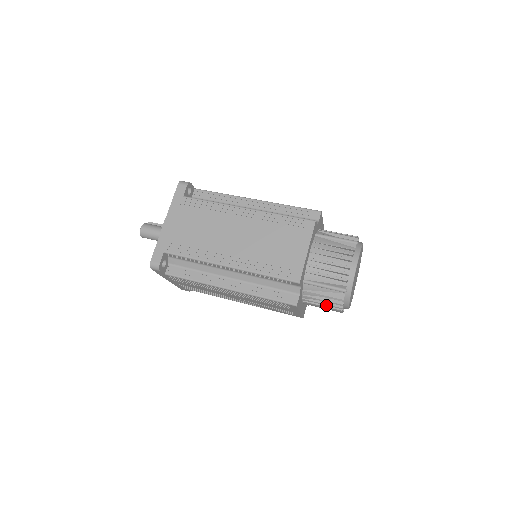
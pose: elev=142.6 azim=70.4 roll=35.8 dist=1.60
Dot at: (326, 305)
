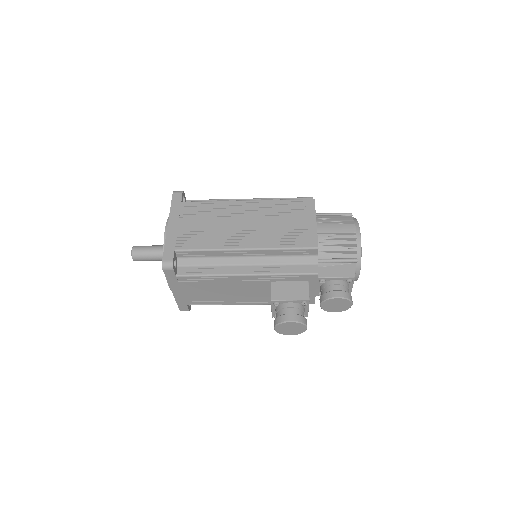
Dot at: (339, 221)
